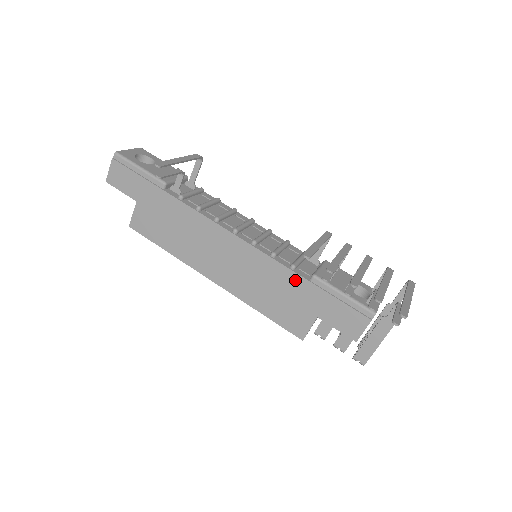
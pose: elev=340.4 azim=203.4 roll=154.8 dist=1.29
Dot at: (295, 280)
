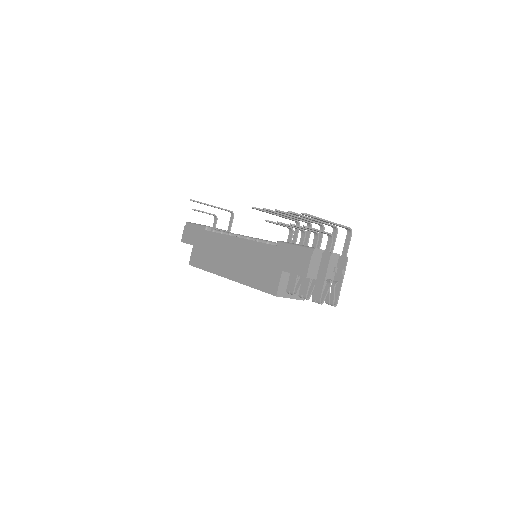
Dot at: (268, 249)
